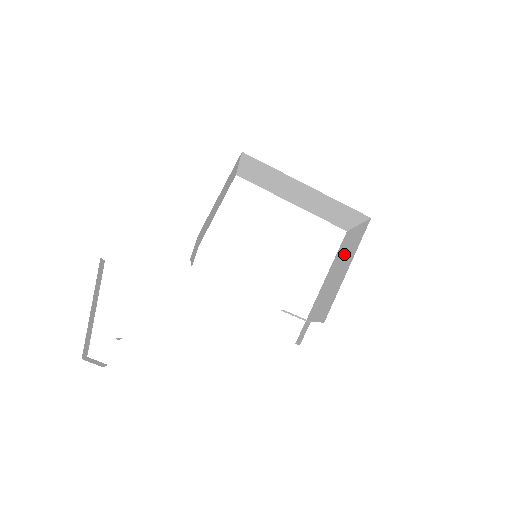
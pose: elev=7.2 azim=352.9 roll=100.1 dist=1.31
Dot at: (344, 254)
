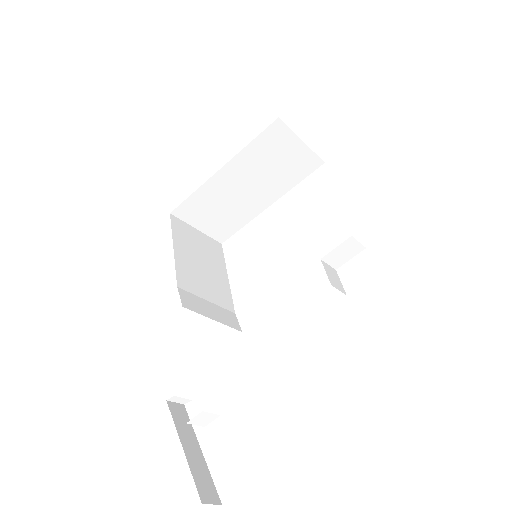
Dot at: occluded
